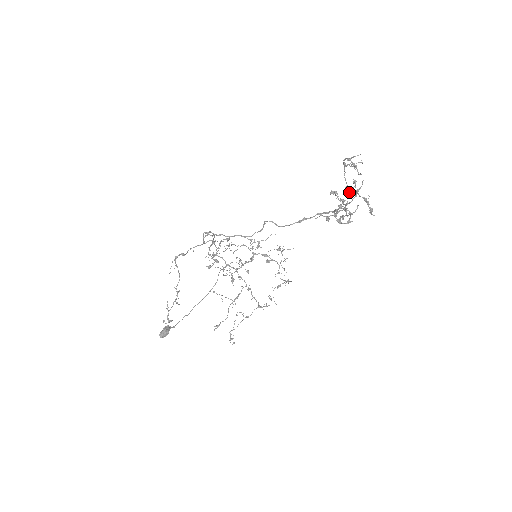
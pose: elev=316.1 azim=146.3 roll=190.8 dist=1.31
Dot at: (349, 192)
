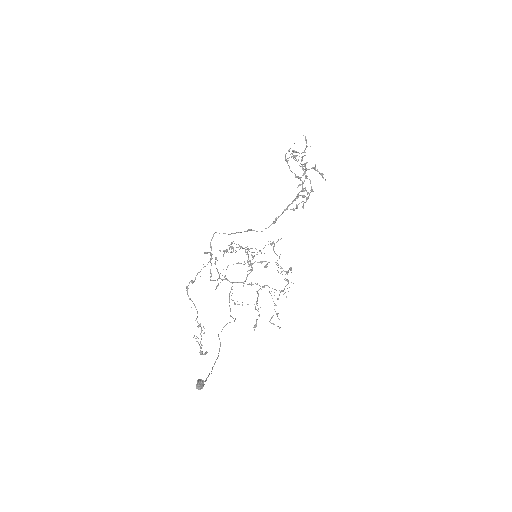
Dot at: occluded
